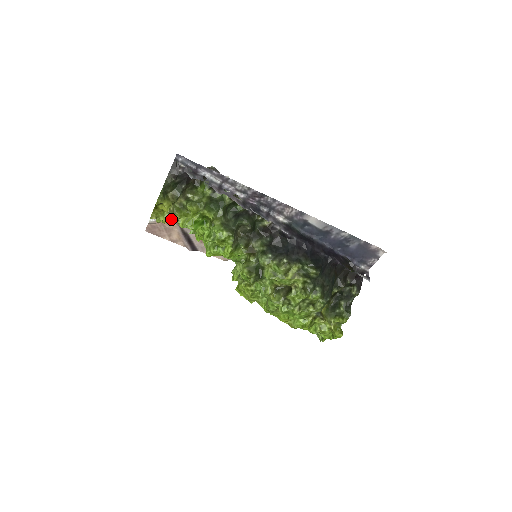
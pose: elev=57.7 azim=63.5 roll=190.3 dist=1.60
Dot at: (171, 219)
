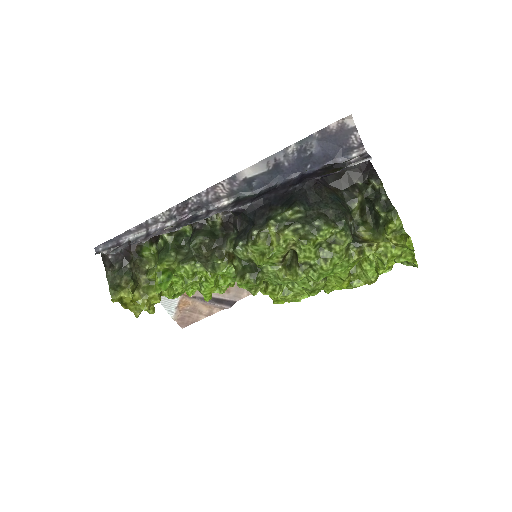
Dot at: (153, 301)
